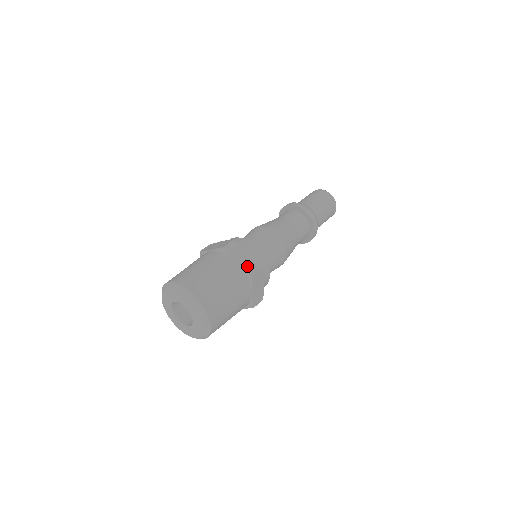
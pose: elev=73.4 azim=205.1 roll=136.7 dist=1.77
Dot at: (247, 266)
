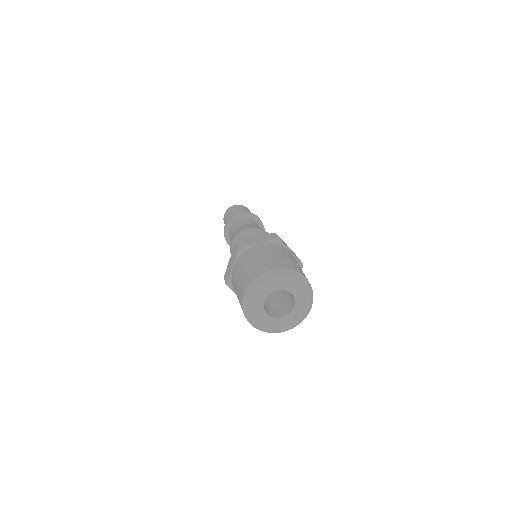
Dot at: (296, 256)
